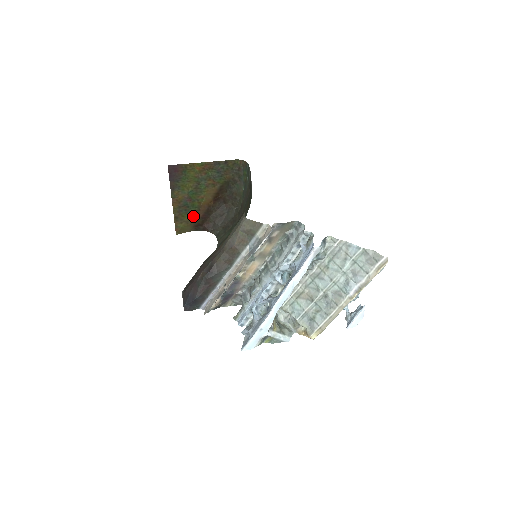
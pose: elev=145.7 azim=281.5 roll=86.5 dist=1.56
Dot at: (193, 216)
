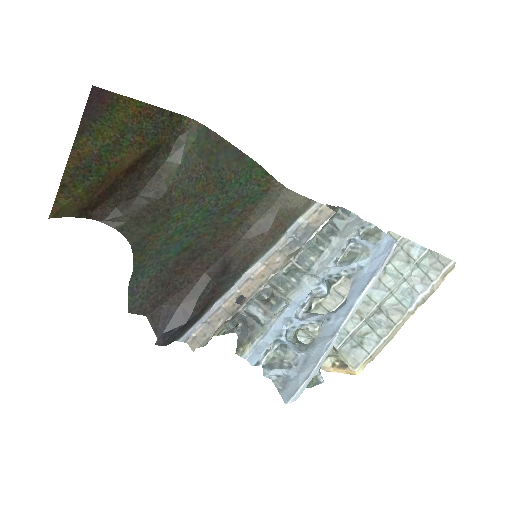
Dot at: (89, 190)
